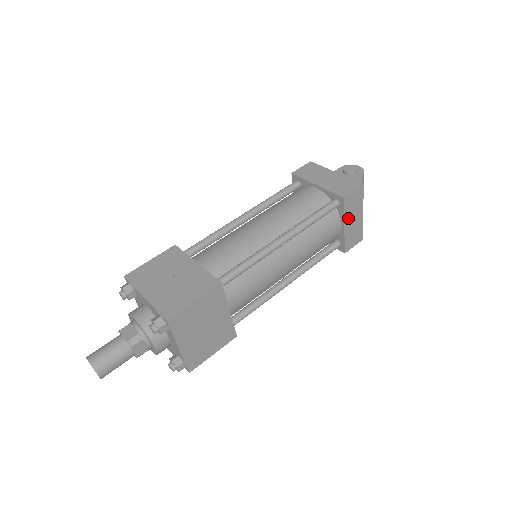
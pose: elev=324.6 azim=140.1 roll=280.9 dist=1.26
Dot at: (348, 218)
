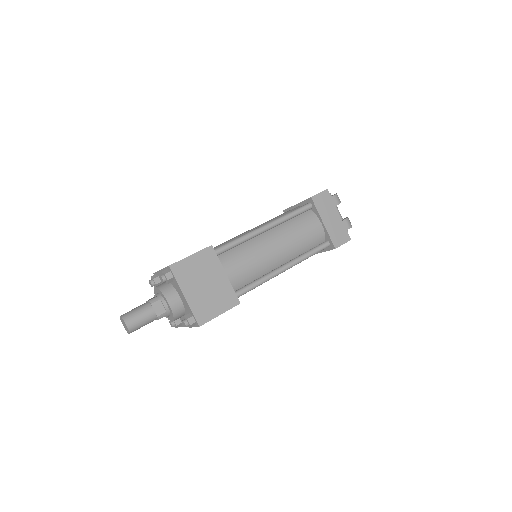
Dot at: (324, 216)
